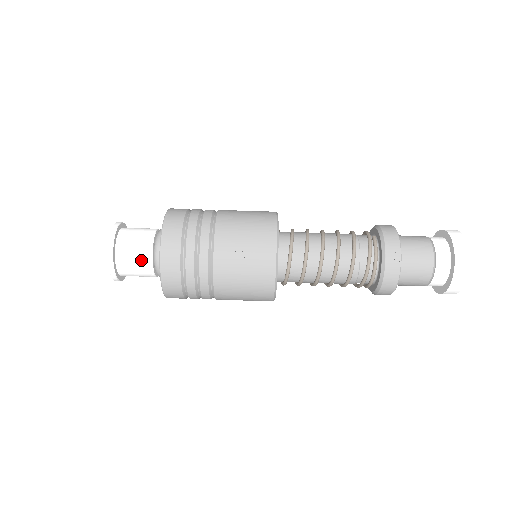
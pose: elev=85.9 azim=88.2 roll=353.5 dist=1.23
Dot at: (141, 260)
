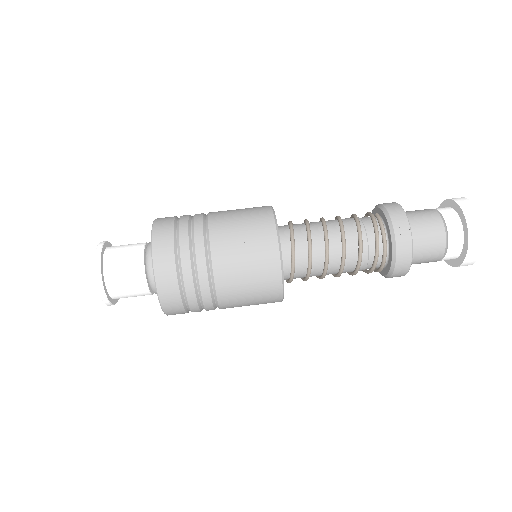
Dot at: (132, 274)
